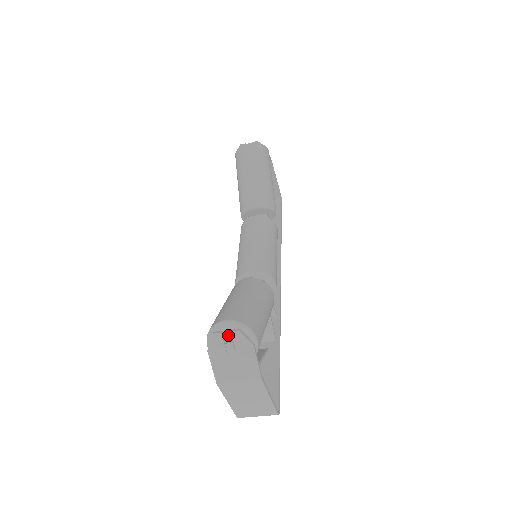
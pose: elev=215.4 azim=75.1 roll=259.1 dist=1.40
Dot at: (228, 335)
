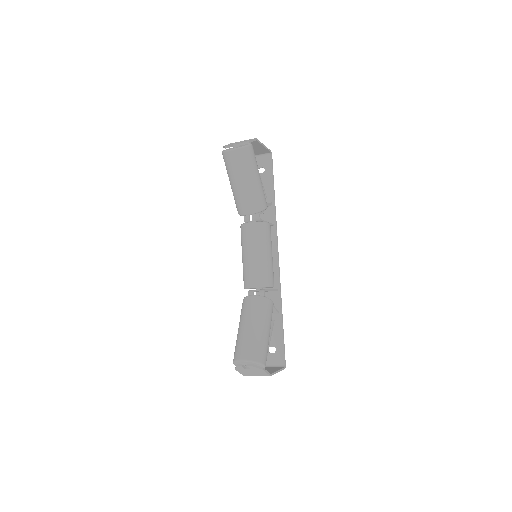
Dot at: (246, 364)
